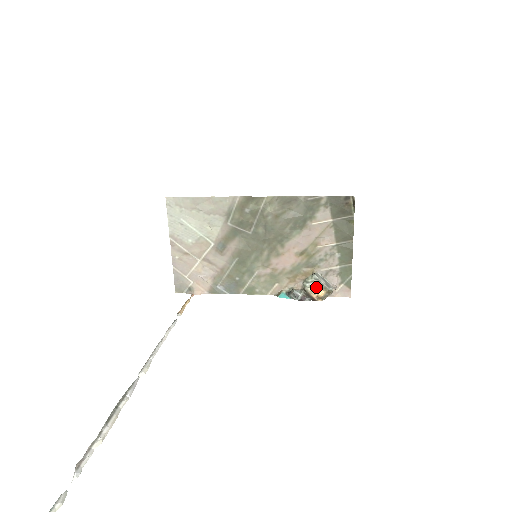
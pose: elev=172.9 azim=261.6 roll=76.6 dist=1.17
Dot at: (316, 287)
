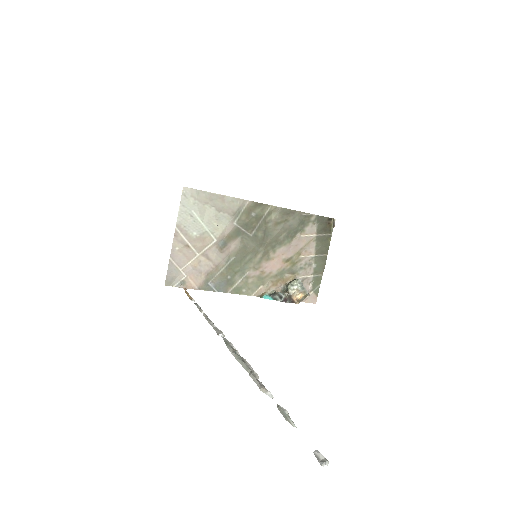
Dot at: (298, 290)
